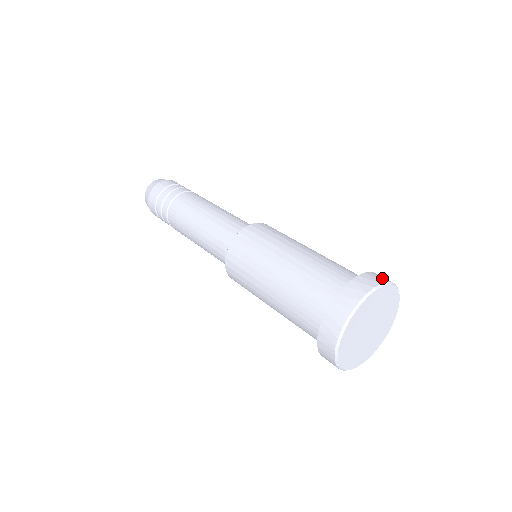
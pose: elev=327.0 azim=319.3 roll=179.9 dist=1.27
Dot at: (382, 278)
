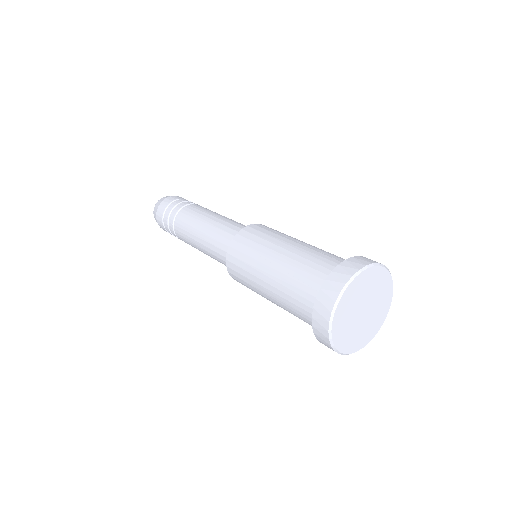
Dot at: (356, 265)
